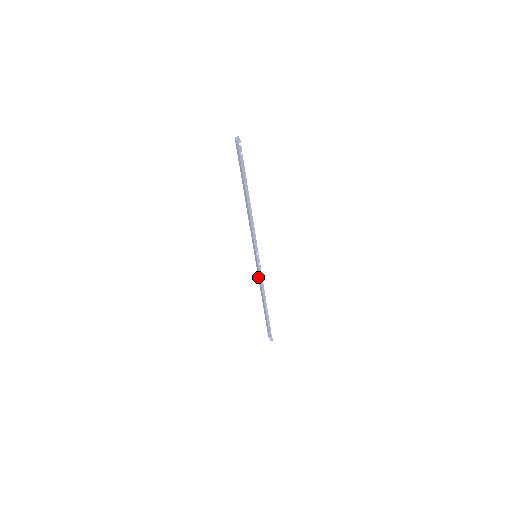
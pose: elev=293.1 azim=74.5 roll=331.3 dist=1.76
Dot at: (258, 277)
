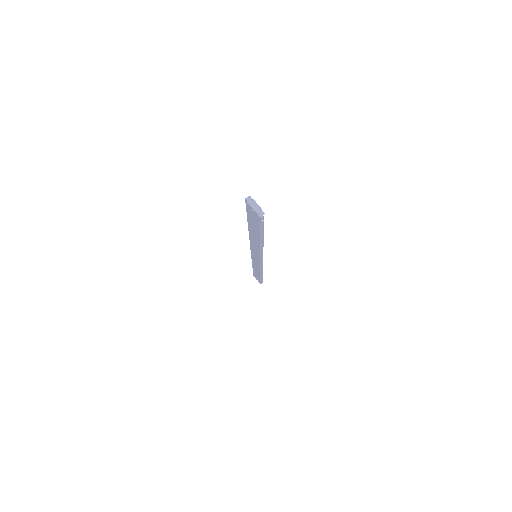
Dot at: (252, 260)
